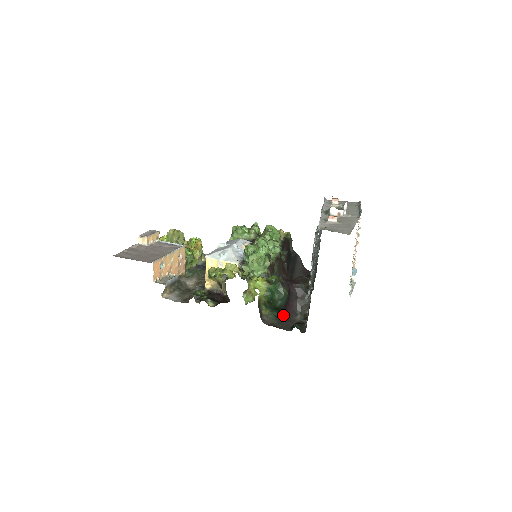
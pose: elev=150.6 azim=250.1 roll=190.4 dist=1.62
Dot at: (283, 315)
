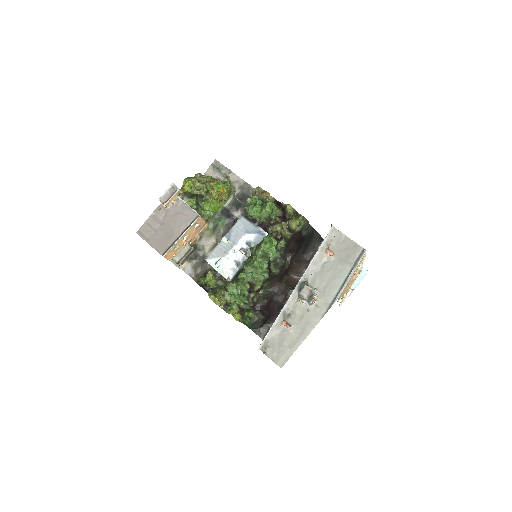
Dot at: (266, 321)
